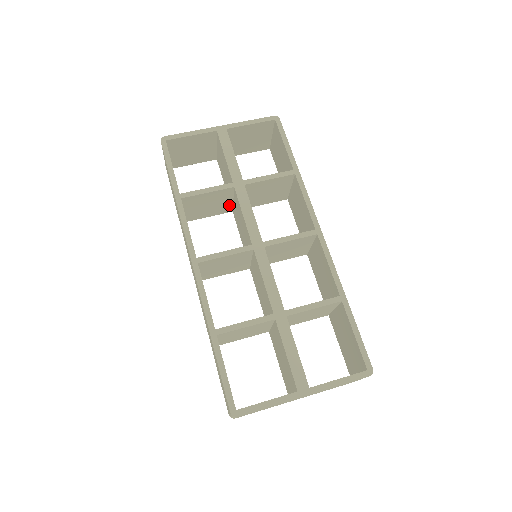
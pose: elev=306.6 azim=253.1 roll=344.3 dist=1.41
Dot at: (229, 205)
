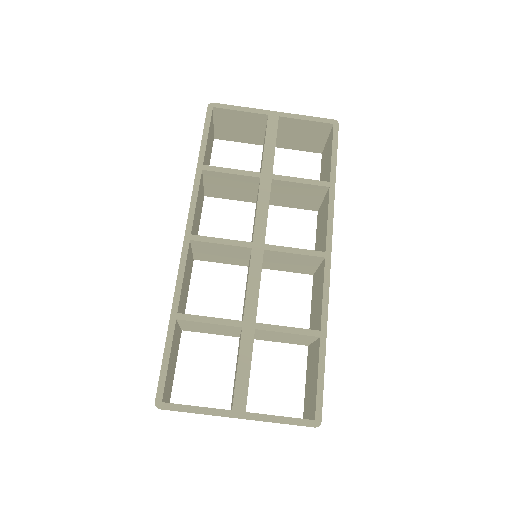
Dot at: (253, 195)
